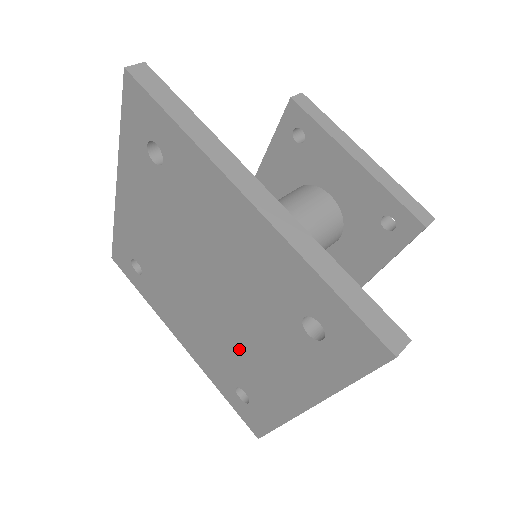
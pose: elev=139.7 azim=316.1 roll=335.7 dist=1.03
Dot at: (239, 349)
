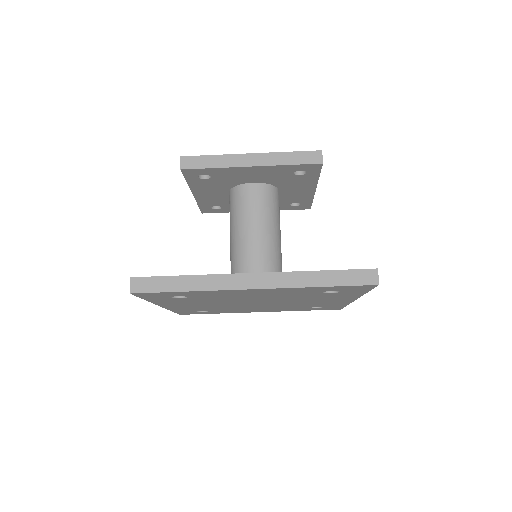
Dot at: occluded
